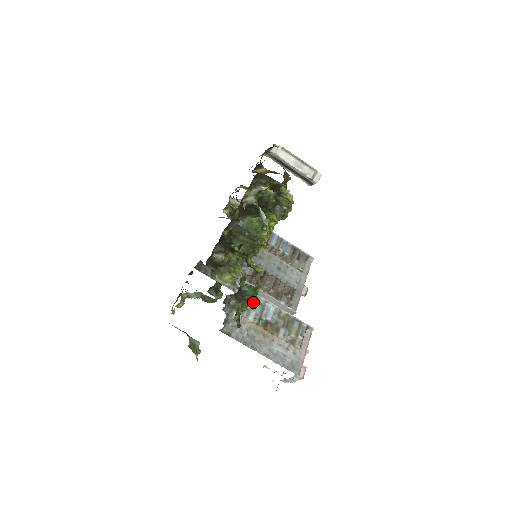
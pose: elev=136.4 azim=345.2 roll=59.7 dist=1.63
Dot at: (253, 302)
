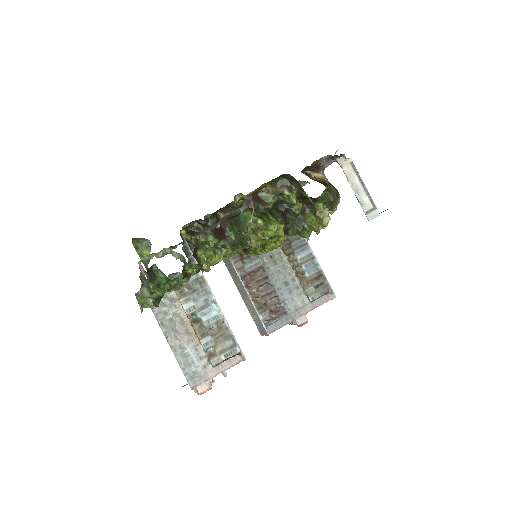
Dot at: (200, 294)
